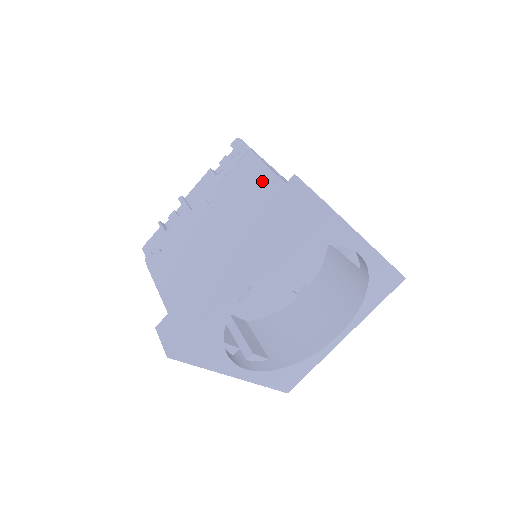
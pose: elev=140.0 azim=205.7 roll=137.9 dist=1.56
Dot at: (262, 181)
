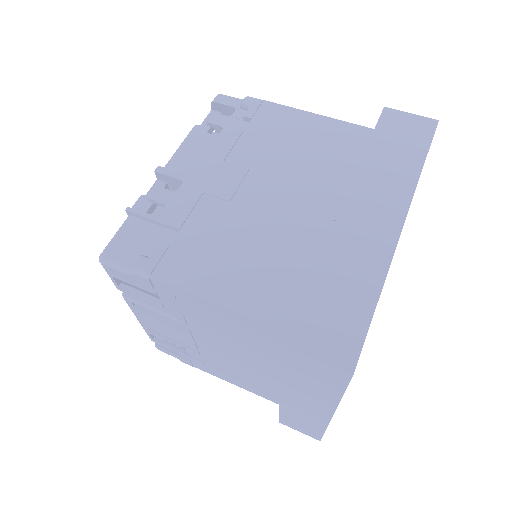
Dot at: (317, 127)
